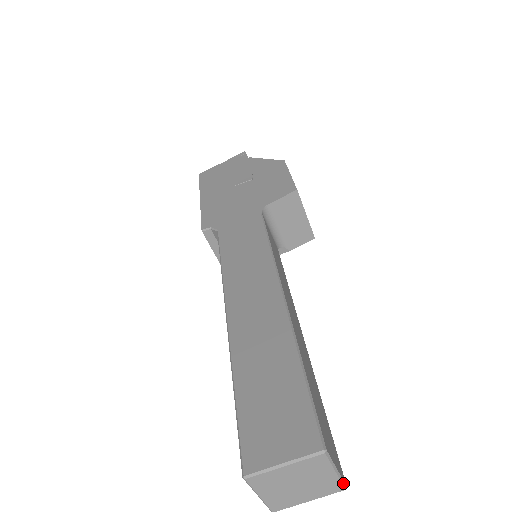
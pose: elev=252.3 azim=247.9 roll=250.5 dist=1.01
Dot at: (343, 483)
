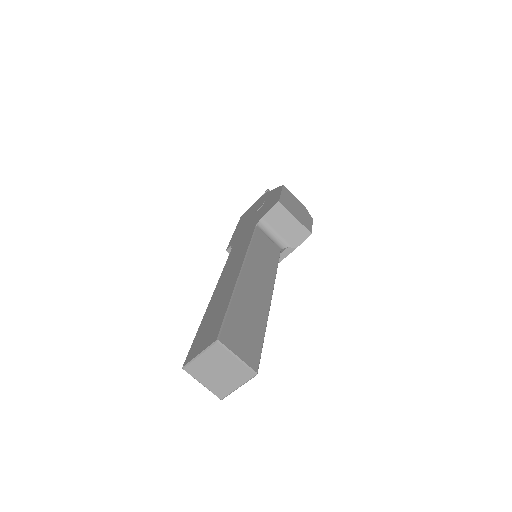
Dot at: (251, 369)
